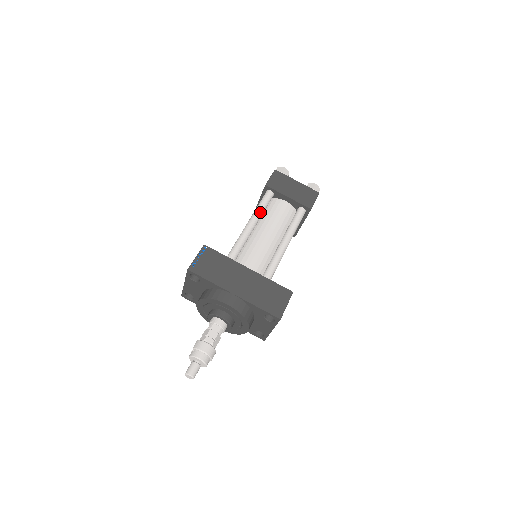
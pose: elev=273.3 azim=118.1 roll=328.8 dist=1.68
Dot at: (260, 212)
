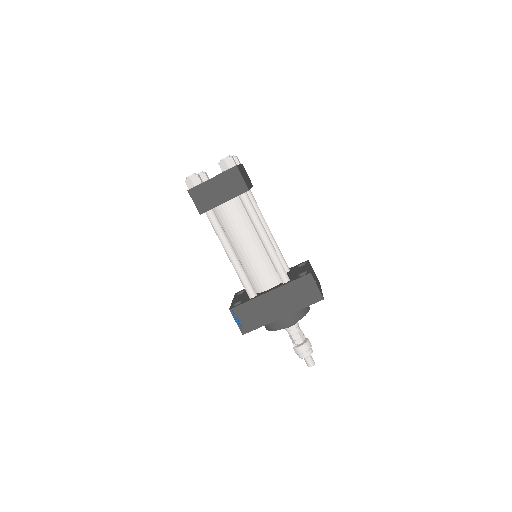
Dot at: (224, 239)
